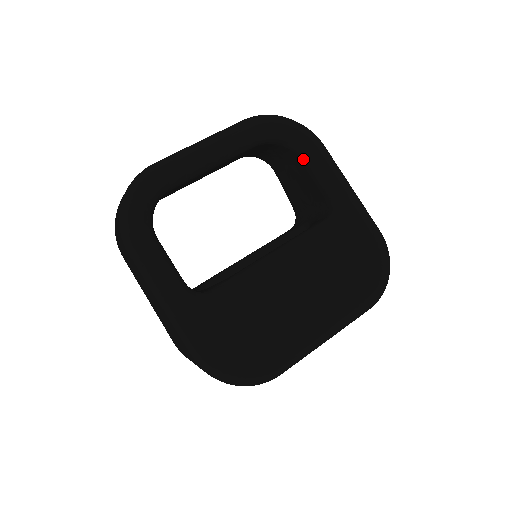
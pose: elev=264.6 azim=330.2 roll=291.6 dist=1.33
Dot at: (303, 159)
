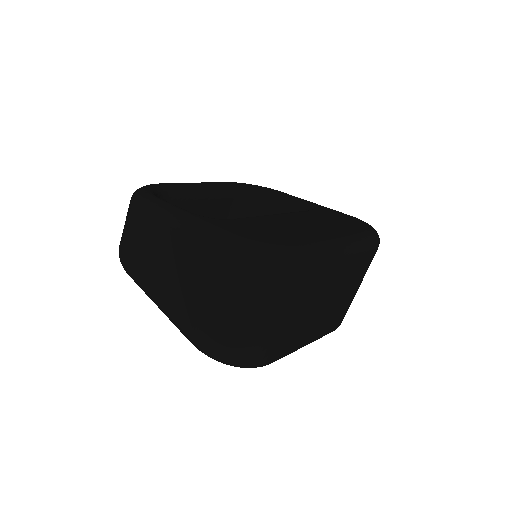
Dot at: (271, 200)
